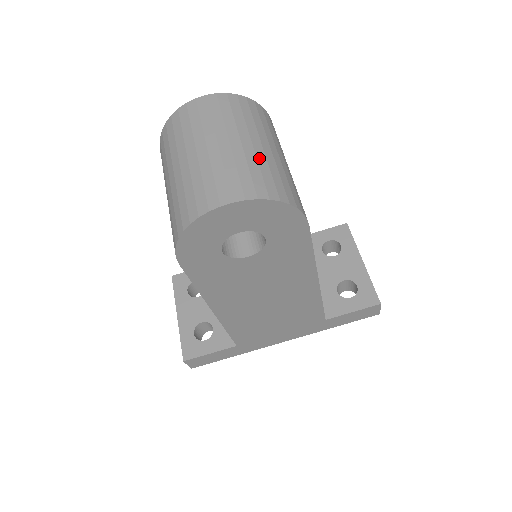
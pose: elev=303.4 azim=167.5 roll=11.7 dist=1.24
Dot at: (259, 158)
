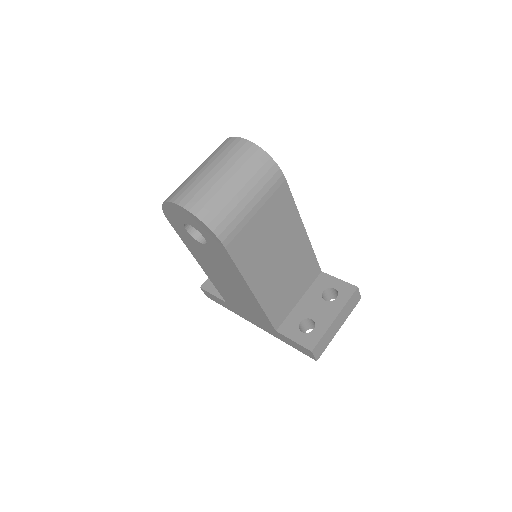
Dot at: (220, 191)
